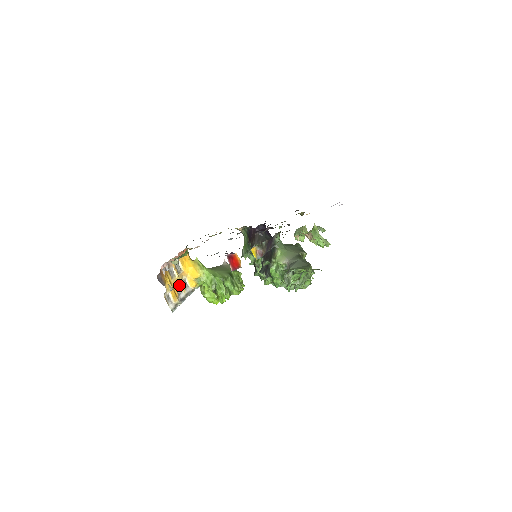
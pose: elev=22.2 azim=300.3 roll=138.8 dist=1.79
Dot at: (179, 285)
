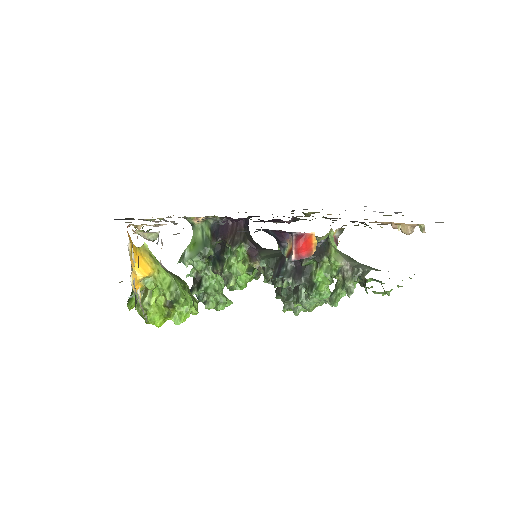
Dot at: (133, 280)
